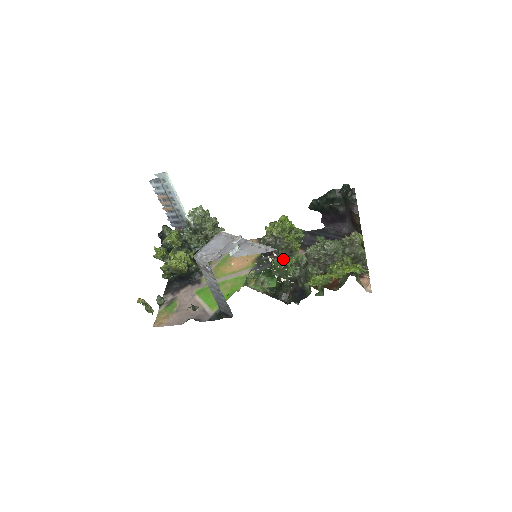
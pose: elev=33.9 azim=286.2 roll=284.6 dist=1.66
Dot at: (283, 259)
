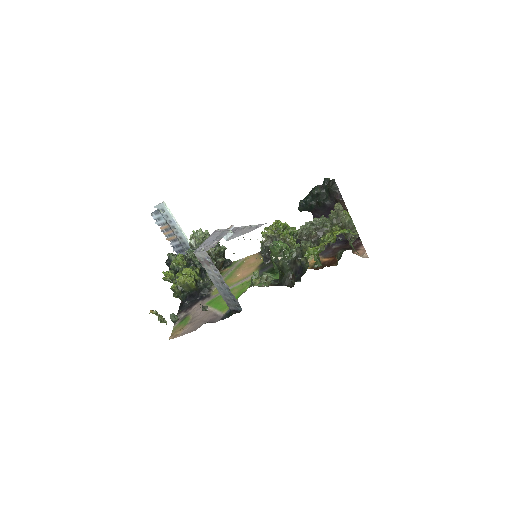
Dot at: occluded
